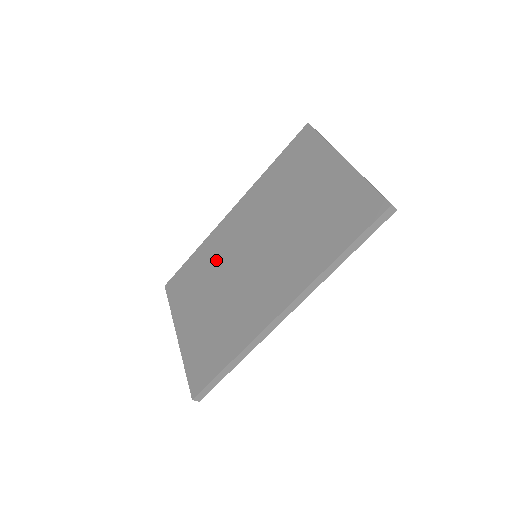
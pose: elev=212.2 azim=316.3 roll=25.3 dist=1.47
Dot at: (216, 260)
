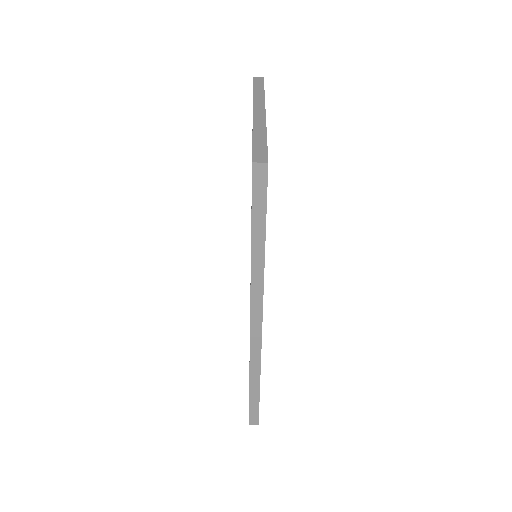
Dot at: occluded
